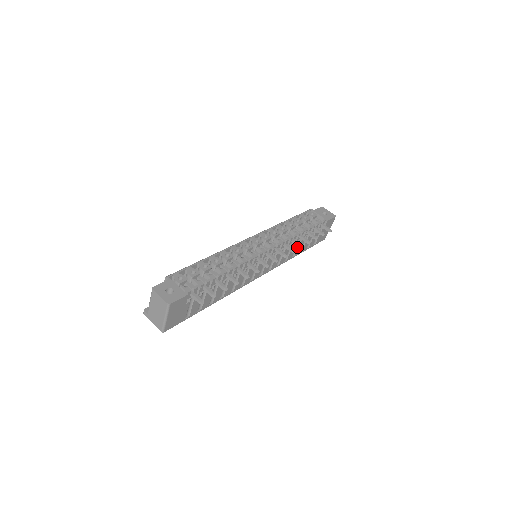
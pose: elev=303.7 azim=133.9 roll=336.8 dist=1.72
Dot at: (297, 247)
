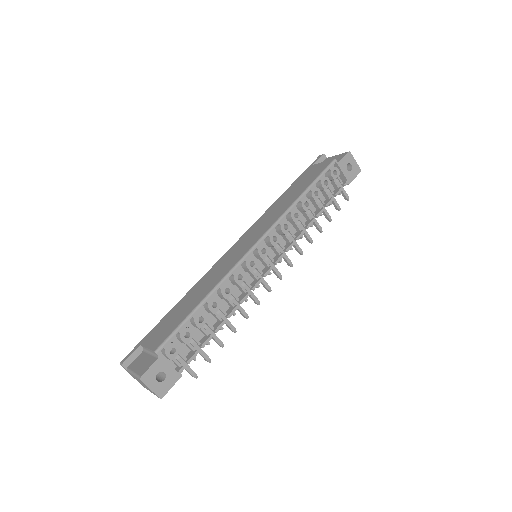
Dot at: occluded
